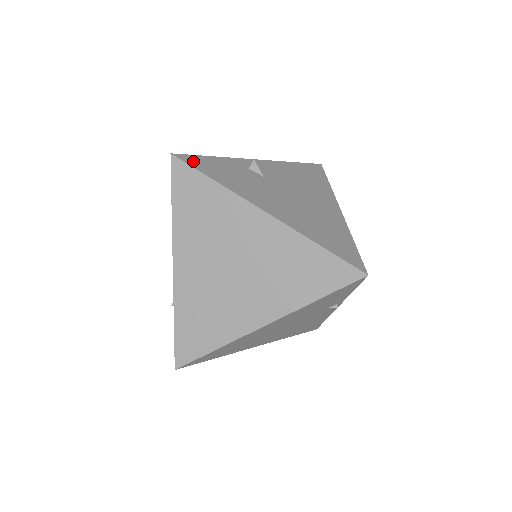
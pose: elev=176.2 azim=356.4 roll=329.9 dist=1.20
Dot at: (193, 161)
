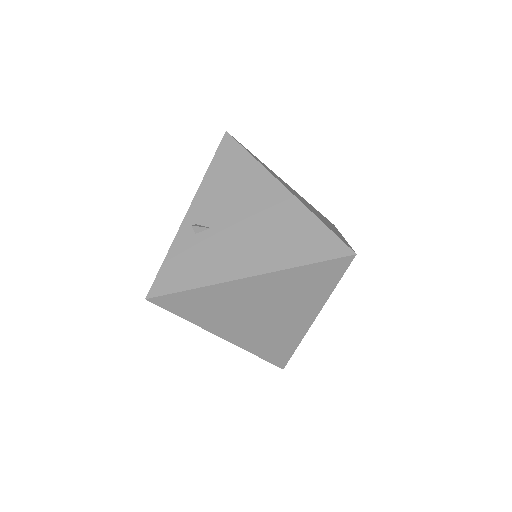
Dot at: (163, 286)
